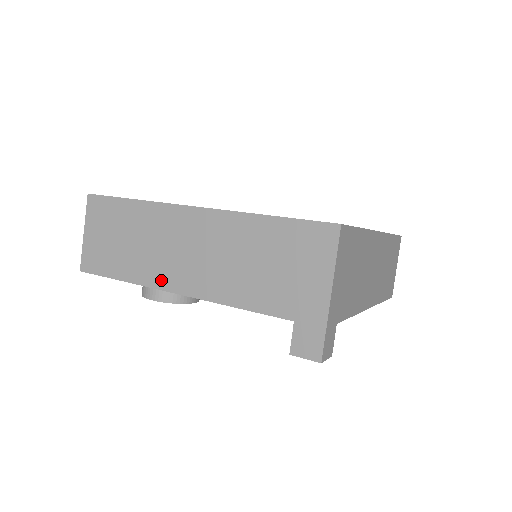
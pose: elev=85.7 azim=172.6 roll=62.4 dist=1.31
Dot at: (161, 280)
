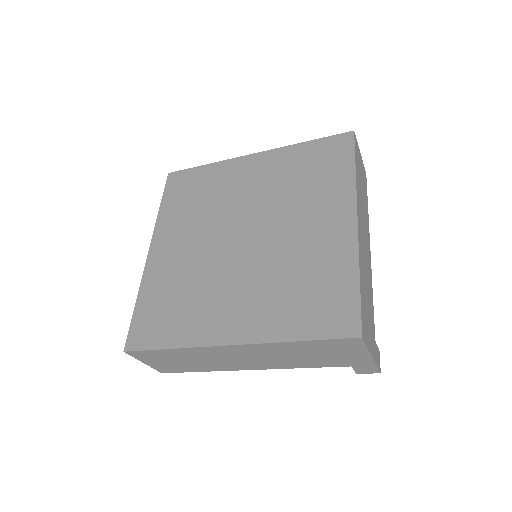
Dot at: (234, 368)
